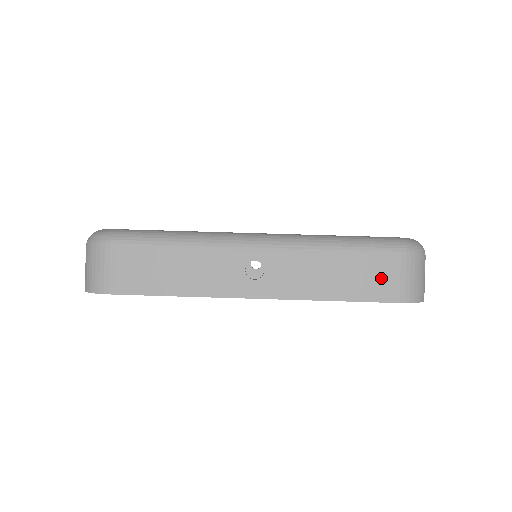
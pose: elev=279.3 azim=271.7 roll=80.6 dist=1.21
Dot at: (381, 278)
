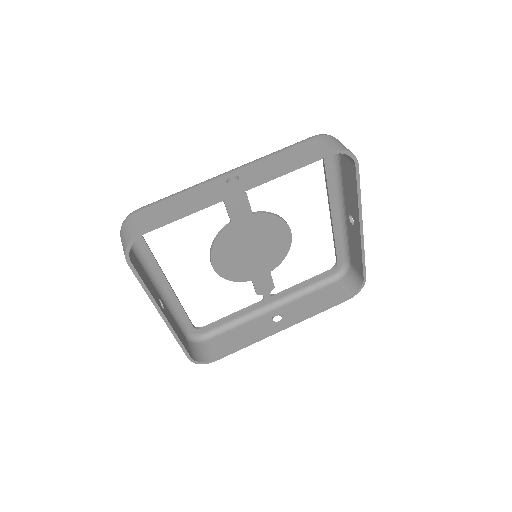
Dot at: (314, 148)
